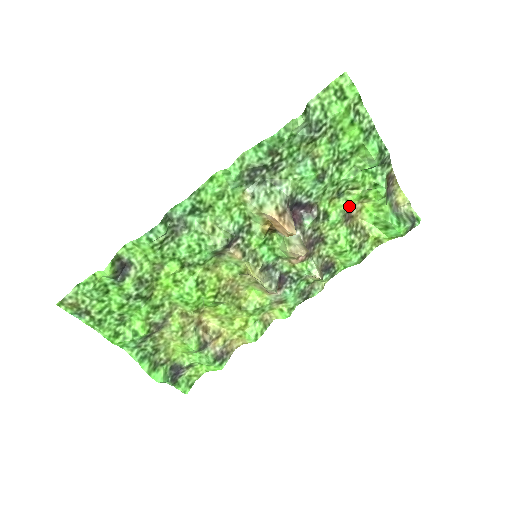
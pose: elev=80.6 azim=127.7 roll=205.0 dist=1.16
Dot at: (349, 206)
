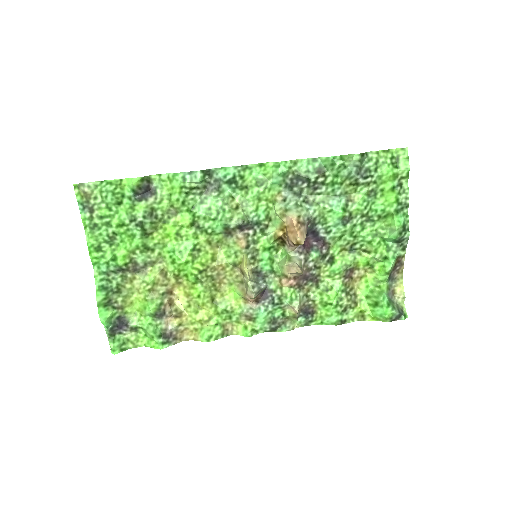
Dot at: (354, 265)
